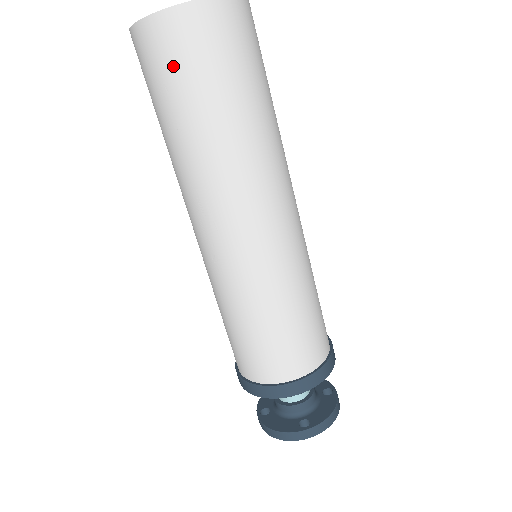
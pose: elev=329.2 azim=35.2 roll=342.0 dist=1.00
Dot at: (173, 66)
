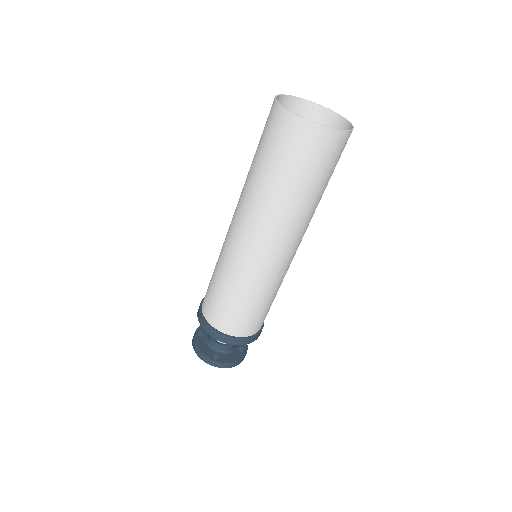
Dot at: (280, 144)
